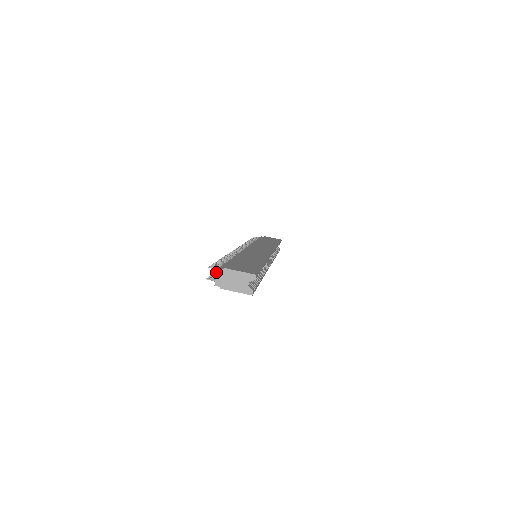
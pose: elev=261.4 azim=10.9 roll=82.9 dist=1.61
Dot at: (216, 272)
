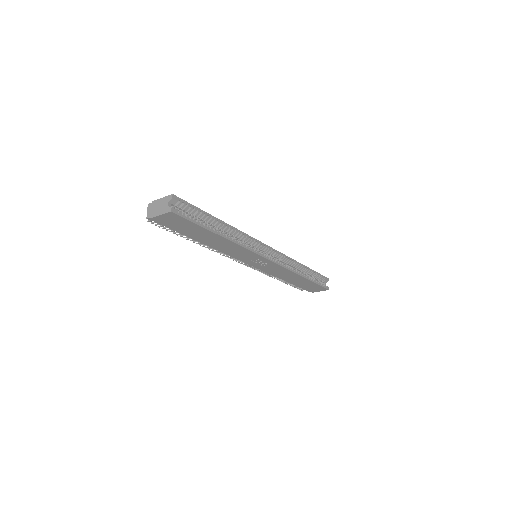
Dot at: (171, 231)
